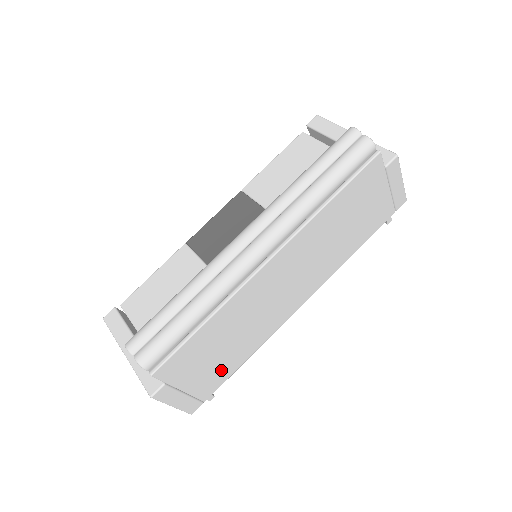
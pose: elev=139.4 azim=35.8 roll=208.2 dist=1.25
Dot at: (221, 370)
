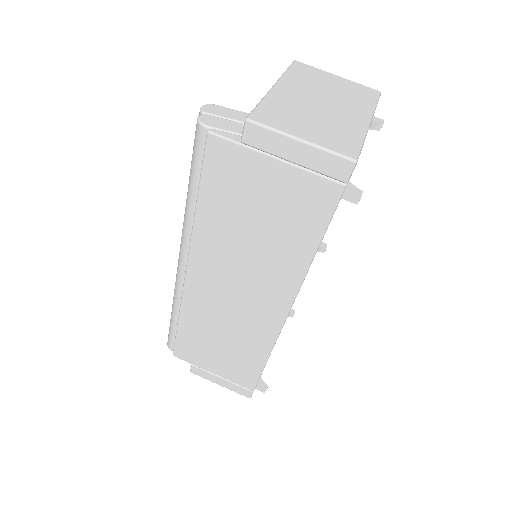
Dot at: (241, 366)
